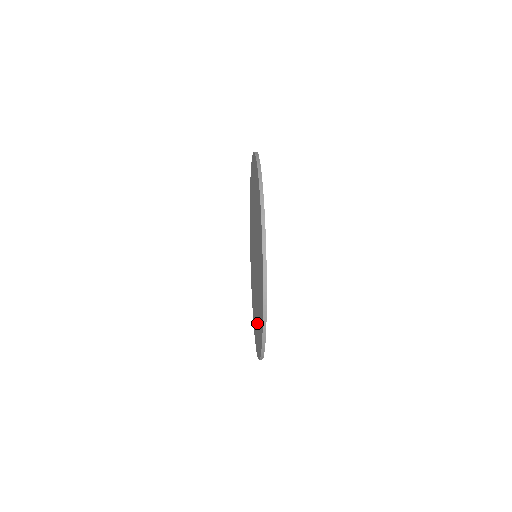
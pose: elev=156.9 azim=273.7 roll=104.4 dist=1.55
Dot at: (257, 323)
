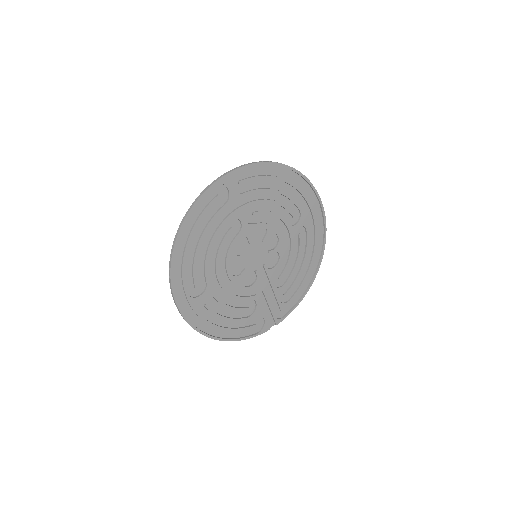
Dot at: (201, 273)
